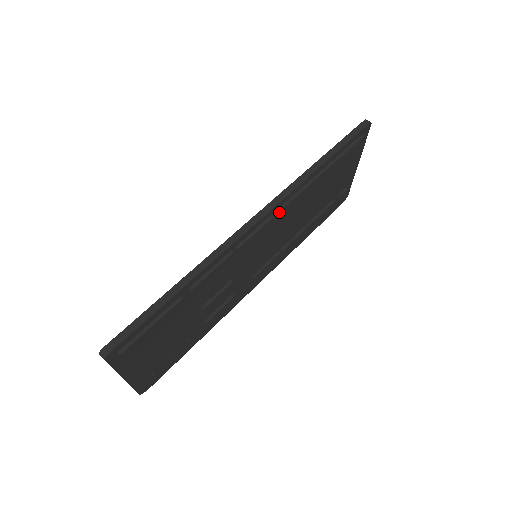
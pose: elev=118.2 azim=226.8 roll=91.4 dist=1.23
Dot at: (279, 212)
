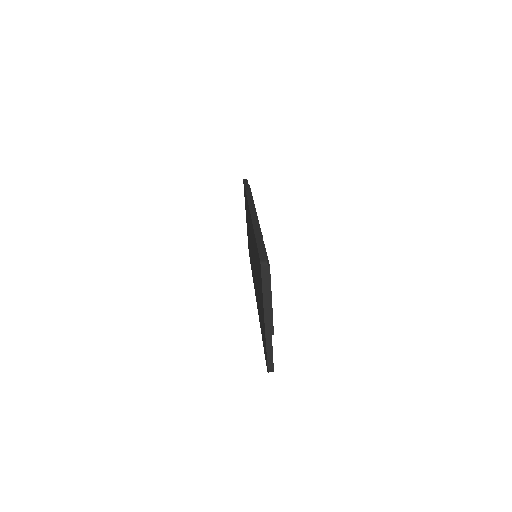
Dot at: (255, 210)
